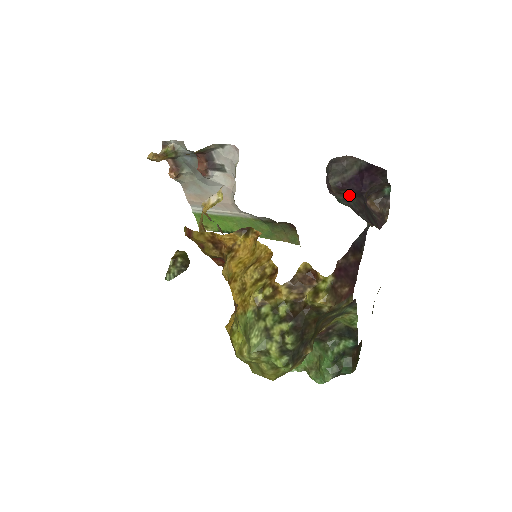
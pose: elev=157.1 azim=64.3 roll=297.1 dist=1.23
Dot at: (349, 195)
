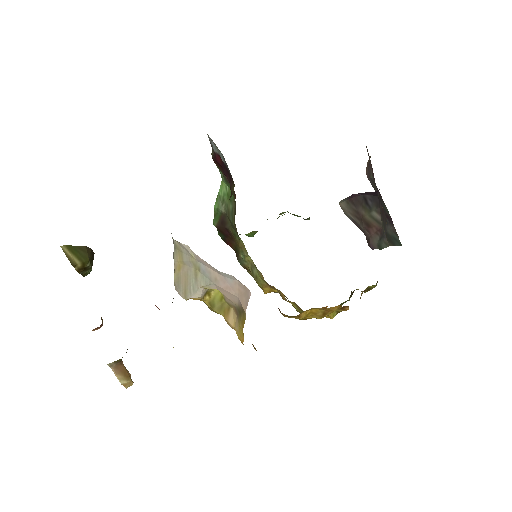
Dot at: (382, 229)
